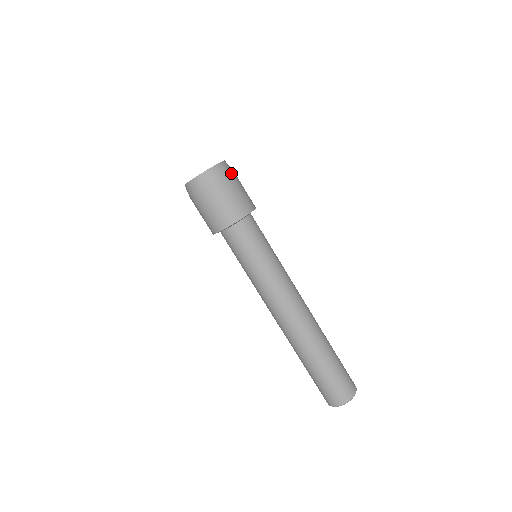
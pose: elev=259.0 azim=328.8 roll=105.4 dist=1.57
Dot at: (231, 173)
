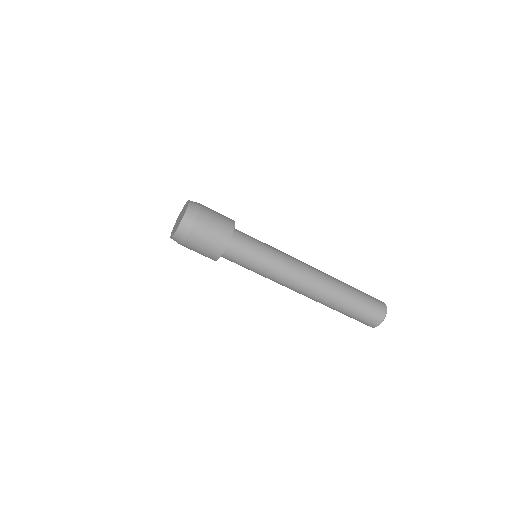
Dot at: (190, 233)
